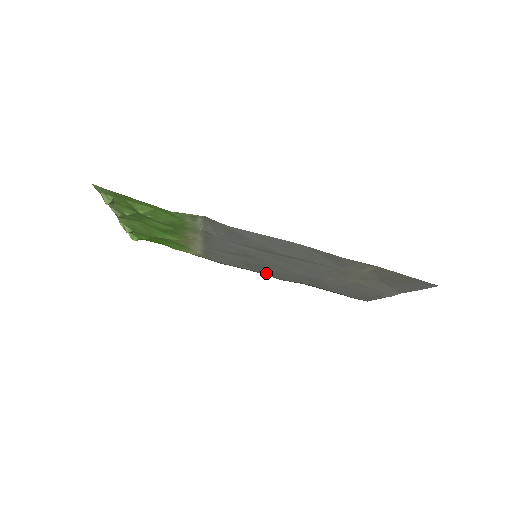
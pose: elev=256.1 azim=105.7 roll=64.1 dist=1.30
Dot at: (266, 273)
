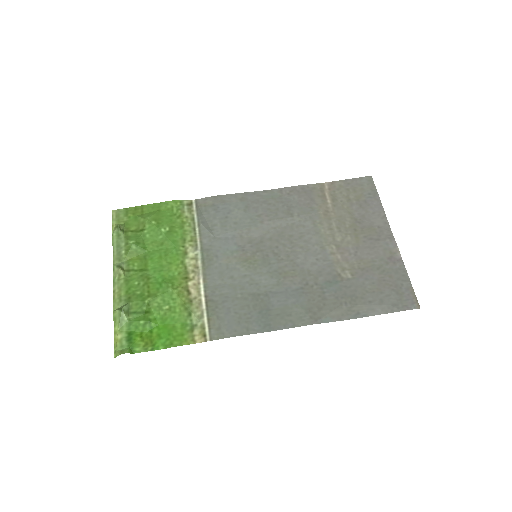
Dot at: (290, 317)
